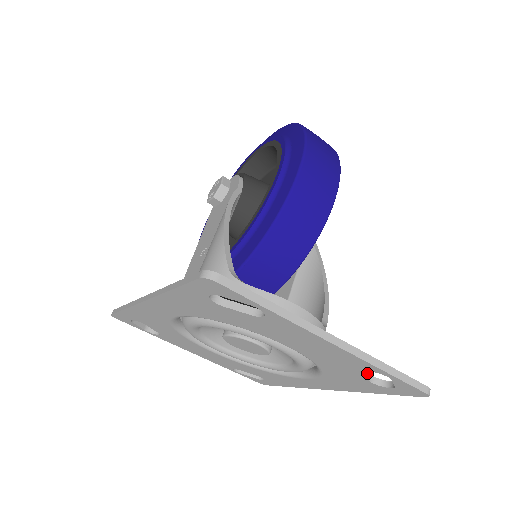
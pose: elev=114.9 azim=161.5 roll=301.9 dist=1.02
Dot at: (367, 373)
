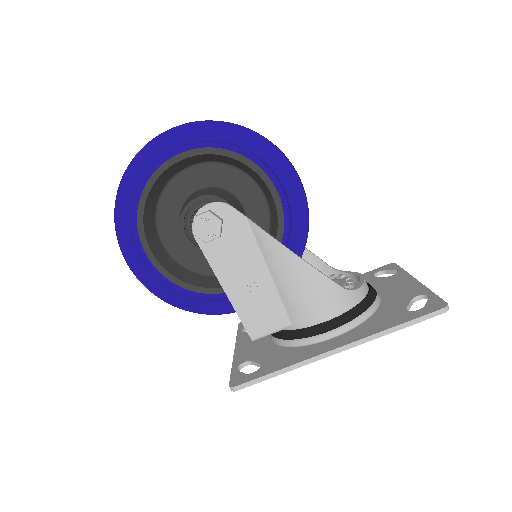
Dot at: (381, 278)
